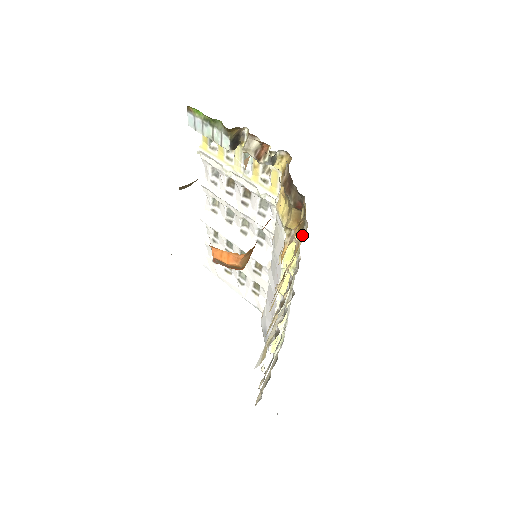
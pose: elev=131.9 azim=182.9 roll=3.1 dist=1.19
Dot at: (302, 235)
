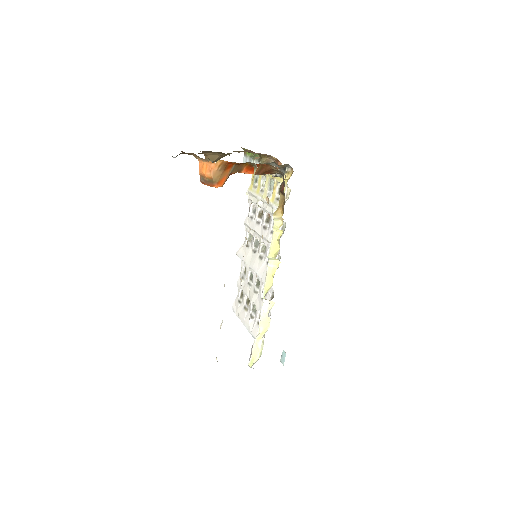
Dot at: occluded
